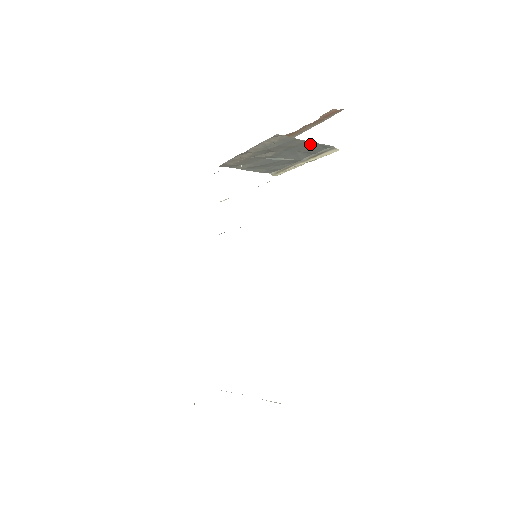
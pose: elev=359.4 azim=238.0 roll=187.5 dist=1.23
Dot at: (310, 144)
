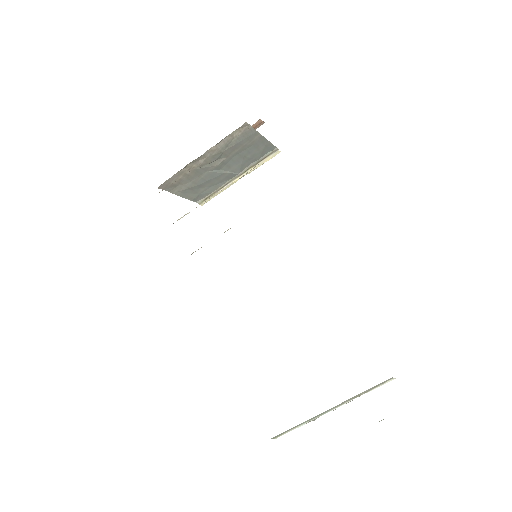
Dot at: (261, 143)
